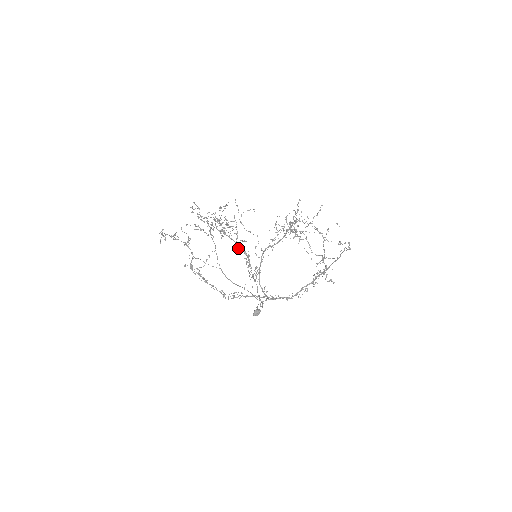
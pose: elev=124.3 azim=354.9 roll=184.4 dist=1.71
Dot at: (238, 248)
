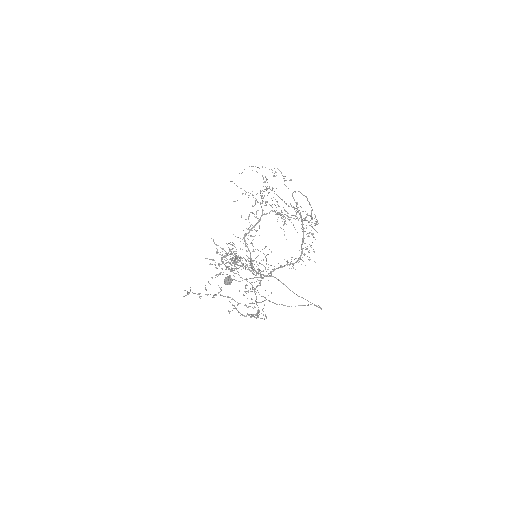
Dot at: occluded
